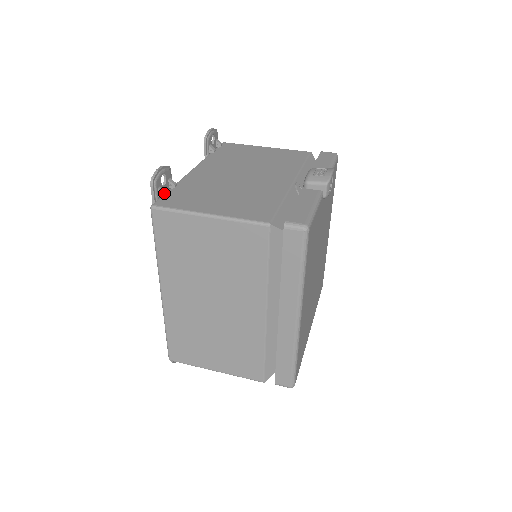
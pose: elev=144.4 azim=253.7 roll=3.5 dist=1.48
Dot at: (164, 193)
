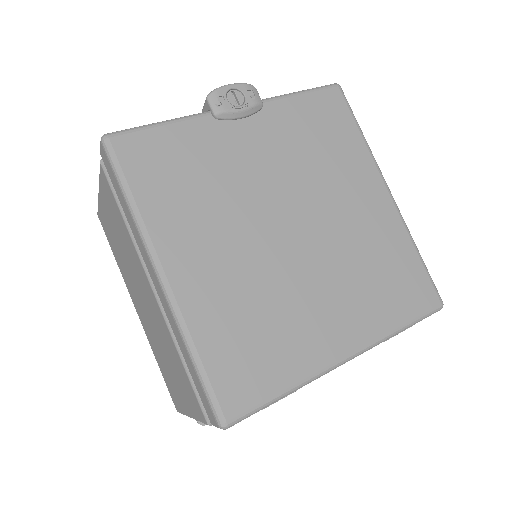
Dot at: occluded
